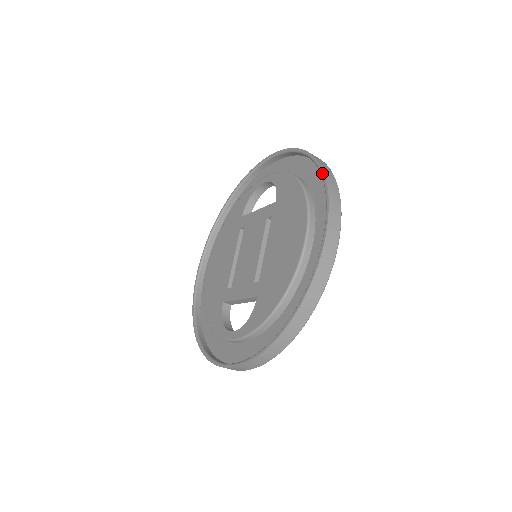
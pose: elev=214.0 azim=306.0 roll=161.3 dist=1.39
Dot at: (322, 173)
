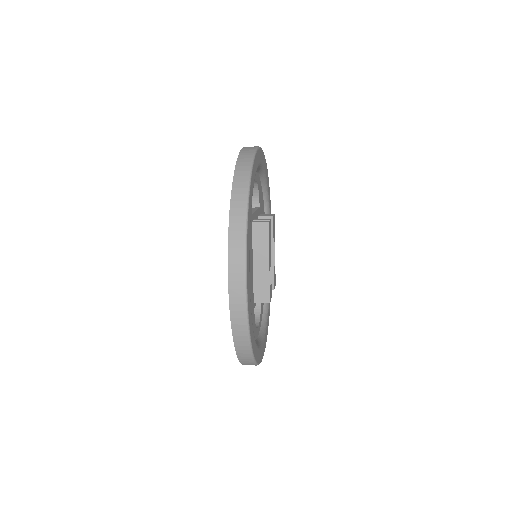
Dot at: (229, 213)
